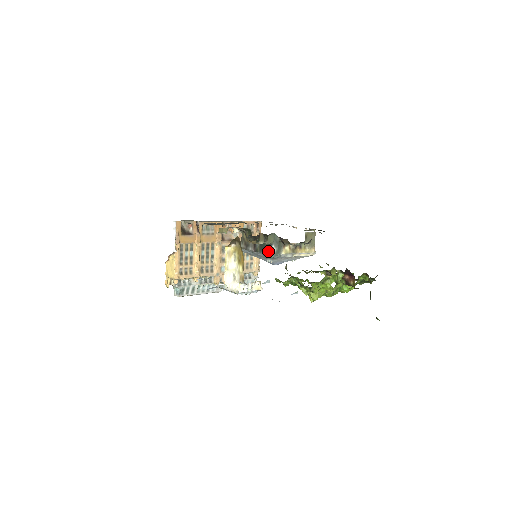
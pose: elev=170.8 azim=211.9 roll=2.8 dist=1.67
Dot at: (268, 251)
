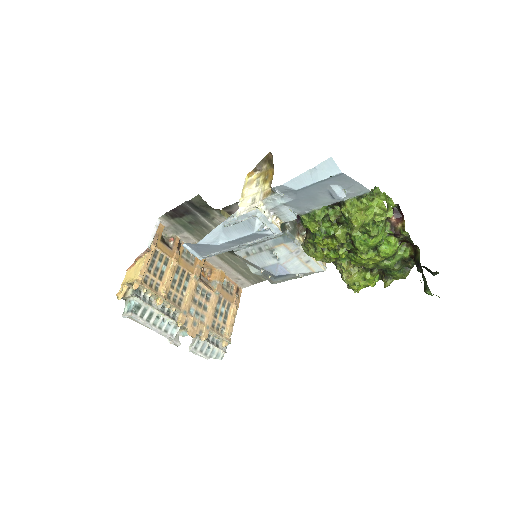
Dot at: (281, 230)
